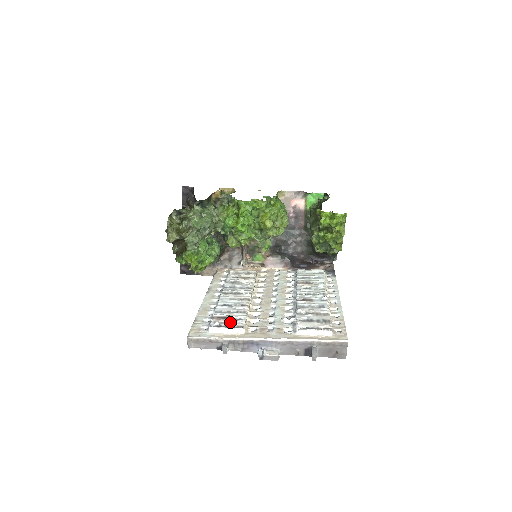
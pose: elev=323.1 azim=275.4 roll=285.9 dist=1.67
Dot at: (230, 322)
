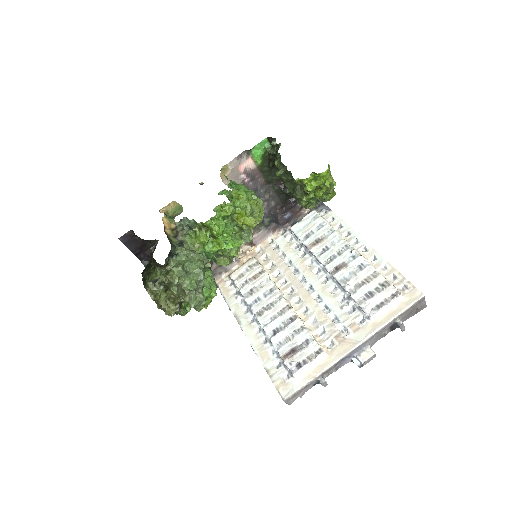
Dot at: (303, 352)
